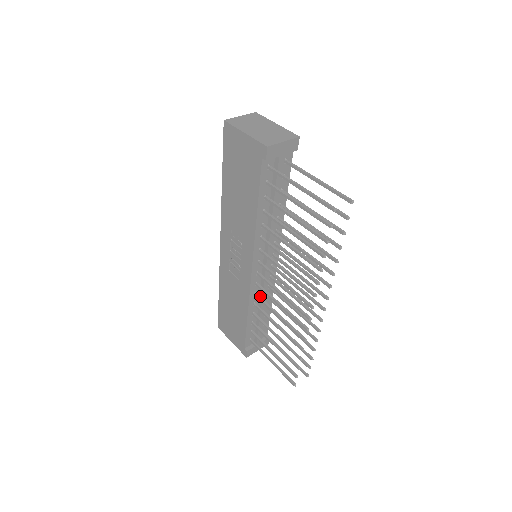
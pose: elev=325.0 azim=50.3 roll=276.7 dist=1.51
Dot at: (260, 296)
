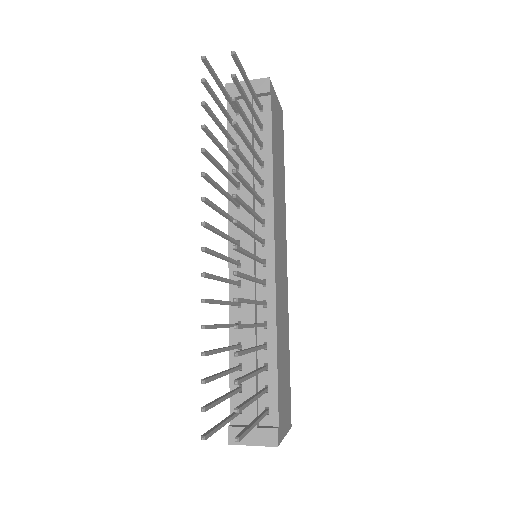
Dot at: (247, 312)
